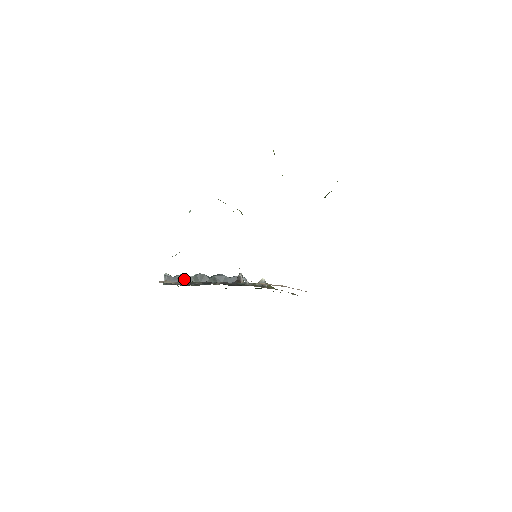
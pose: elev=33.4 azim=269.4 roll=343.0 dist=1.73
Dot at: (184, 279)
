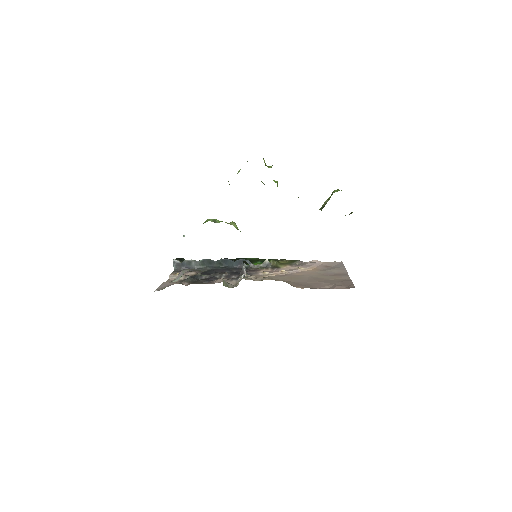
Dot at: (191, 278)
